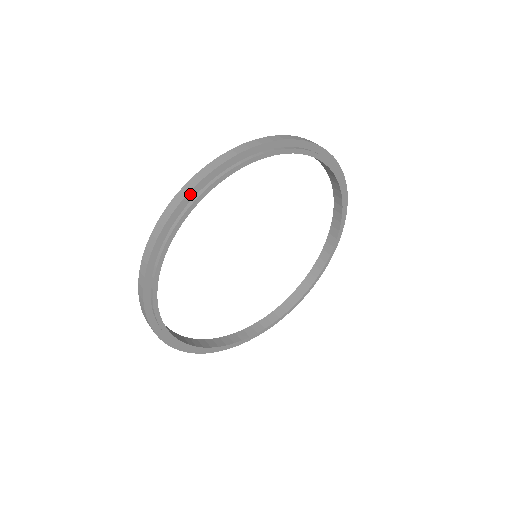
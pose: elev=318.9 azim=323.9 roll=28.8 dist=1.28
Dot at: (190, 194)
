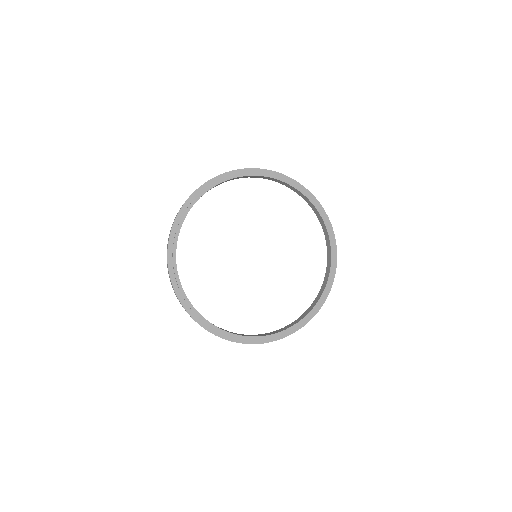
Dot at: (189, 199)
